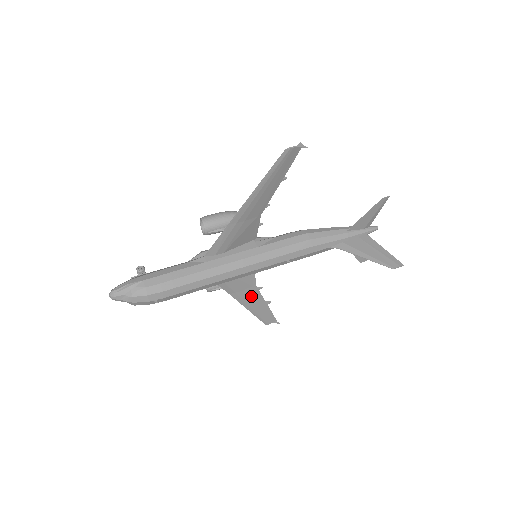
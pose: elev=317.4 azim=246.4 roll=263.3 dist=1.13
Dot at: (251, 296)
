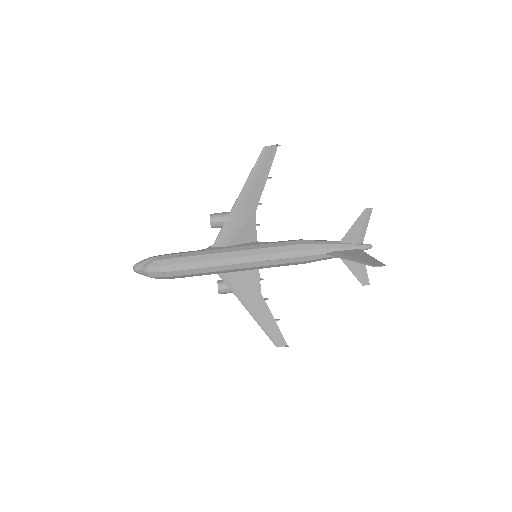
Dot at: (258, 305)
